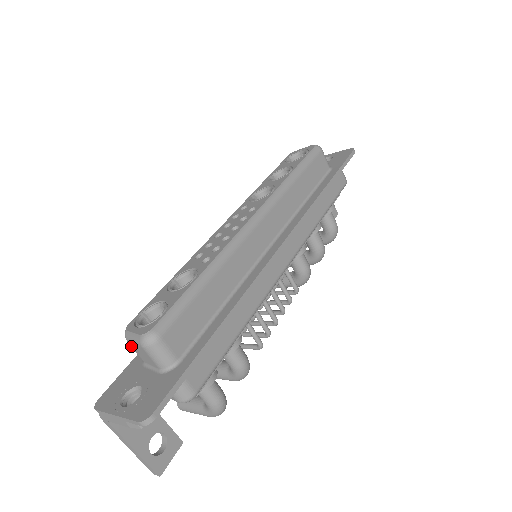
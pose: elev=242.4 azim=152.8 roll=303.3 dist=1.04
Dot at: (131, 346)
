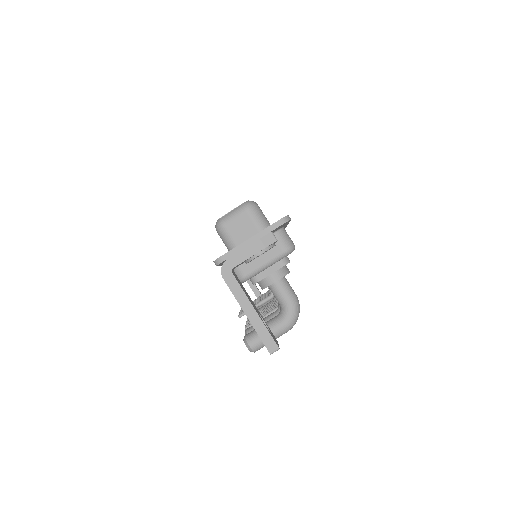
Dot at: (226, 230)
